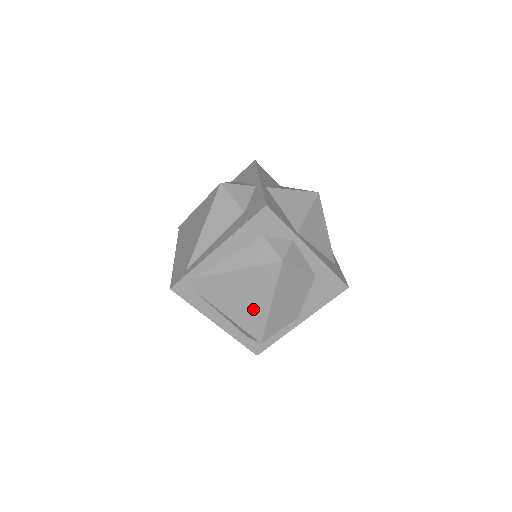
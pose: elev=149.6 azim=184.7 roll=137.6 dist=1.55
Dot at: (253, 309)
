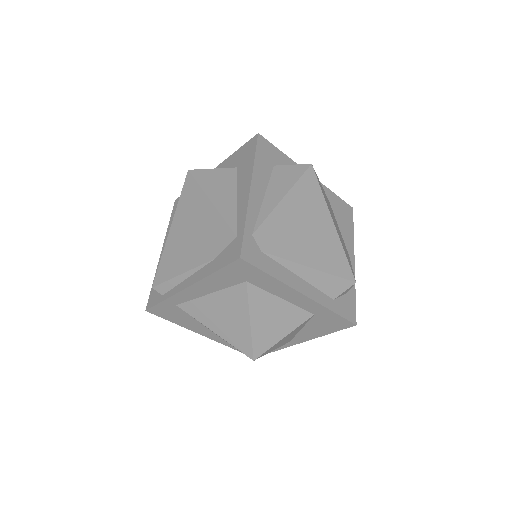
Dot at: (324, 239)
